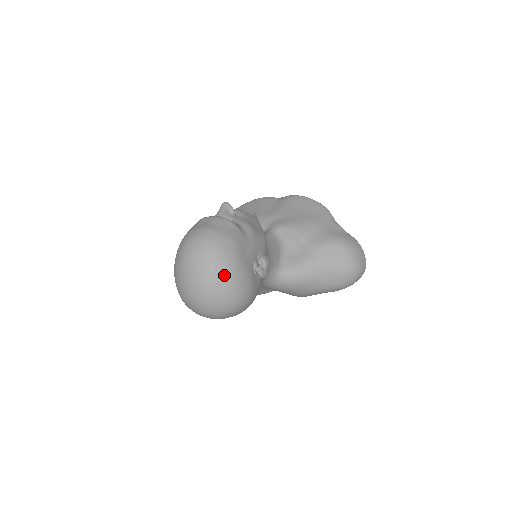
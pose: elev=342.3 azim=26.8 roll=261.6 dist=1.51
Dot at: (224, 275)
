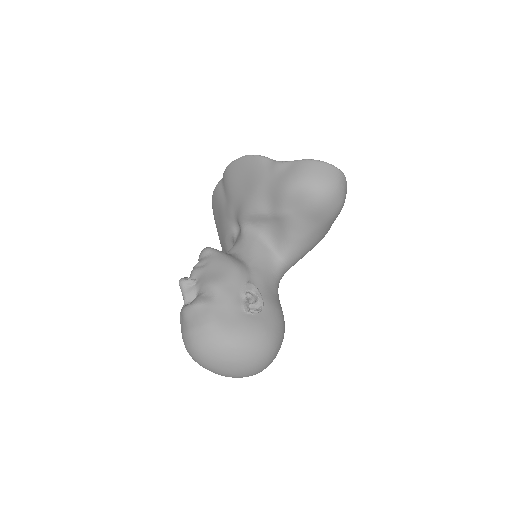
Dot at: (231, 355)
